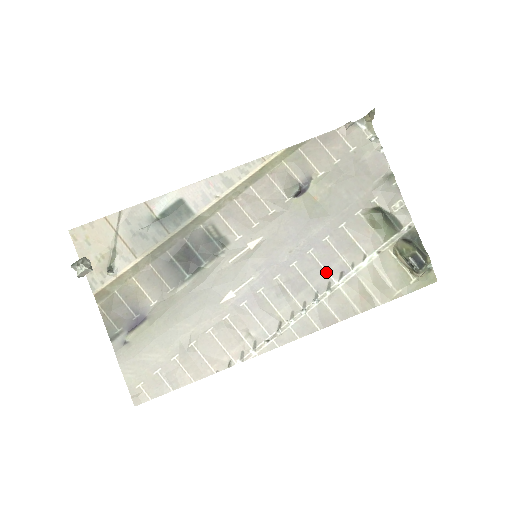
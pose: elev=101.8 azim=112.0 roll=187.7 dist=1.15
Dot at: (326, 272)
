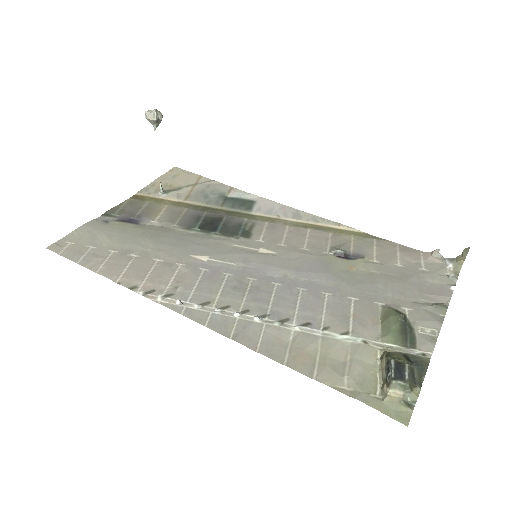
Dot at: (296, 311)
